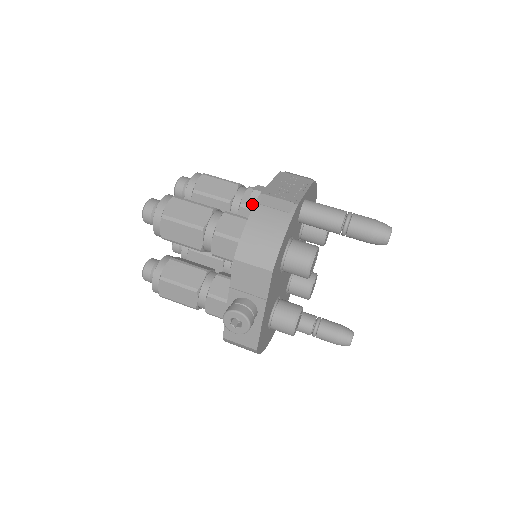
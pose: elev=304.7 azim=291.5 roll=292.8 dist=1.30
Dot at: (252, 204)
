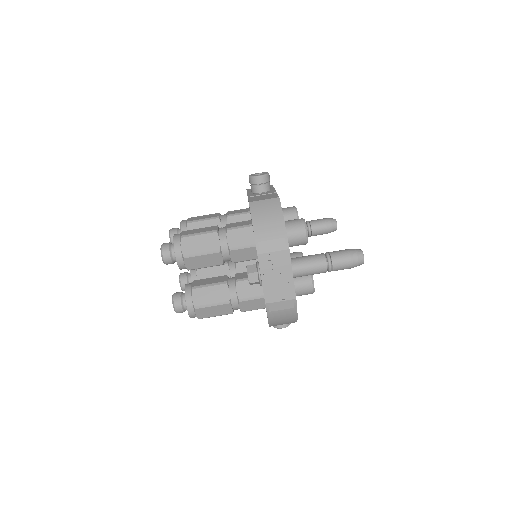
Dot at: occluded
